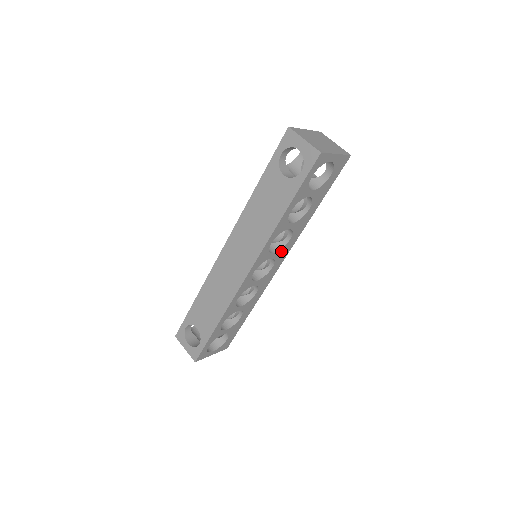
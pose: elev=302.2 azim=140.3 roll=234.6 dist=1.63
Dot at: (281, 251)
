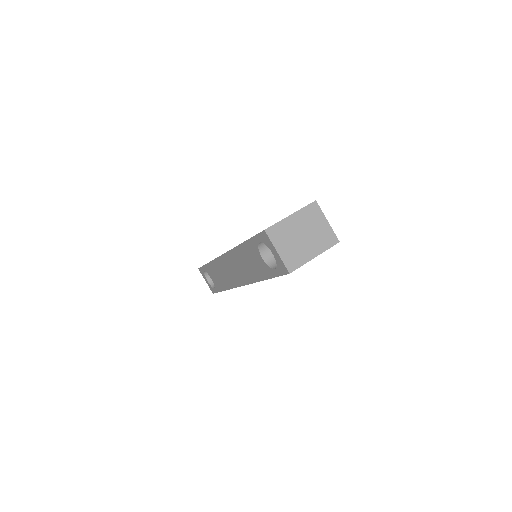
Dot at: occluded
